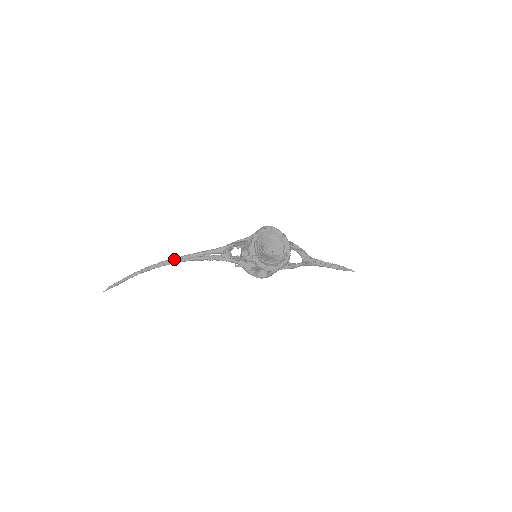
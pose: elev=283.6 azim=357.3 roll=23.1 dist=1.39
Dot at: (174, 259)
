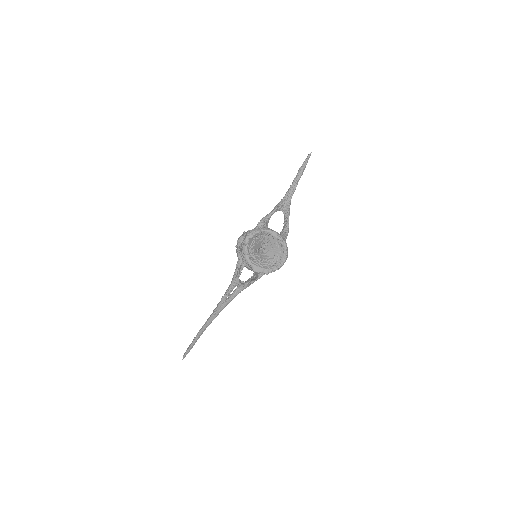
Dot at: (210, 319)
